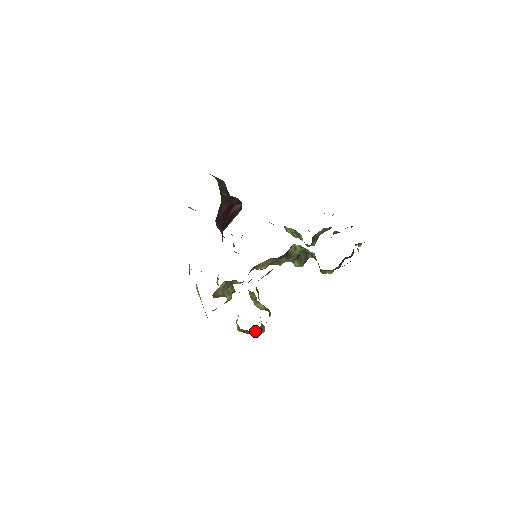
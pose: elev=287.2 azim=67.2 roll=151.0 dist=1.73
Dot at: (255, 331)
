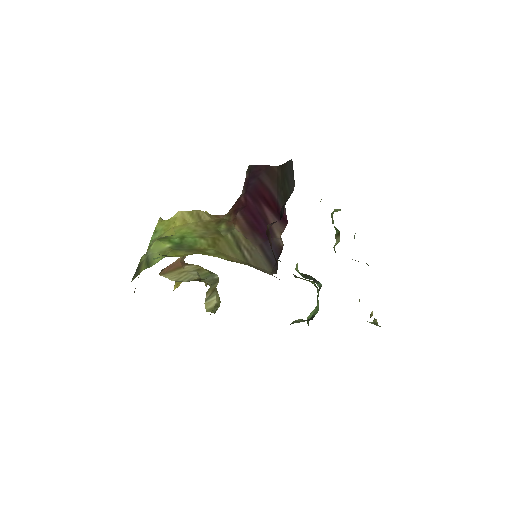
Dot at: occluded
